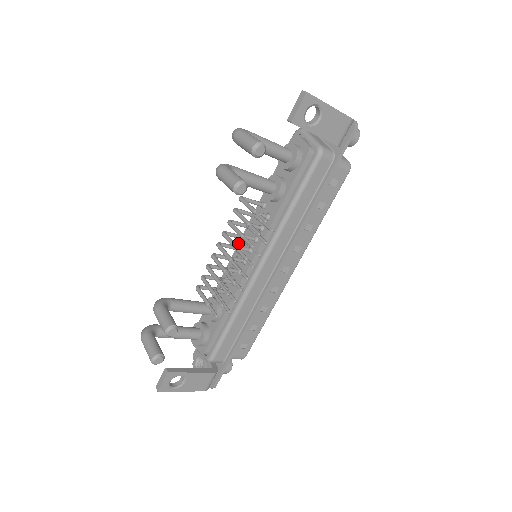
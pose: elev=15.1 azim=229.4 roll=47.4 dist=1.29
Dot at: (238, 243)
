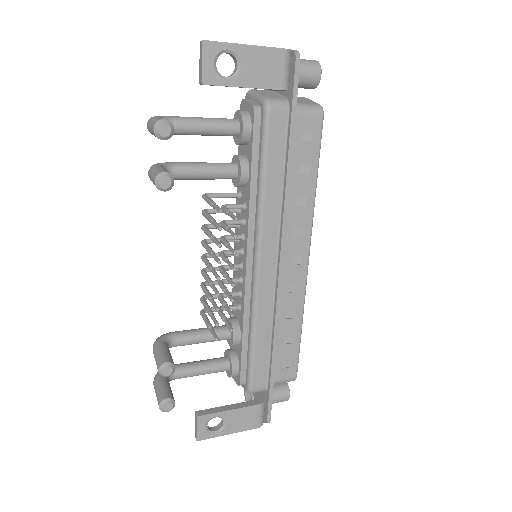
Dot at: (234, 248)
